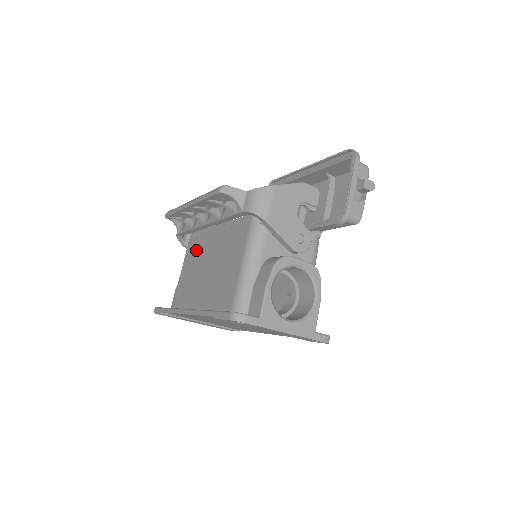
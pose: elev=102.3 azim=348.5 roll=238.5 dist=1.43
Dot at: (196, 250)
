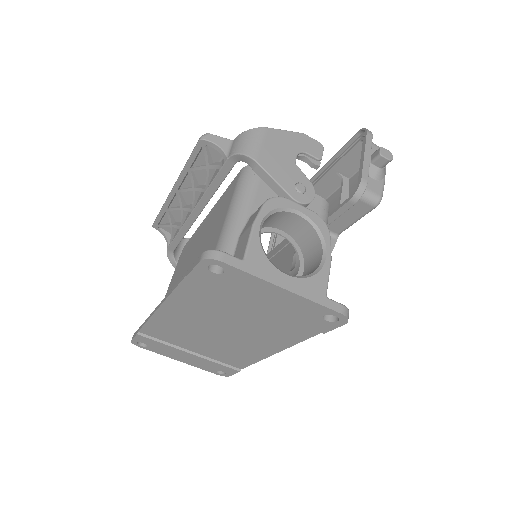
Dot at: (185, 255)
